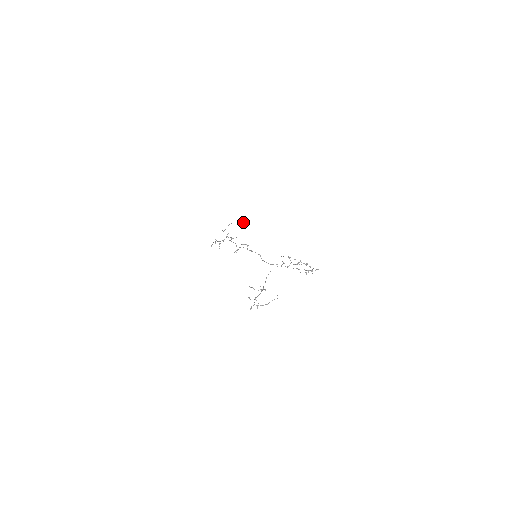
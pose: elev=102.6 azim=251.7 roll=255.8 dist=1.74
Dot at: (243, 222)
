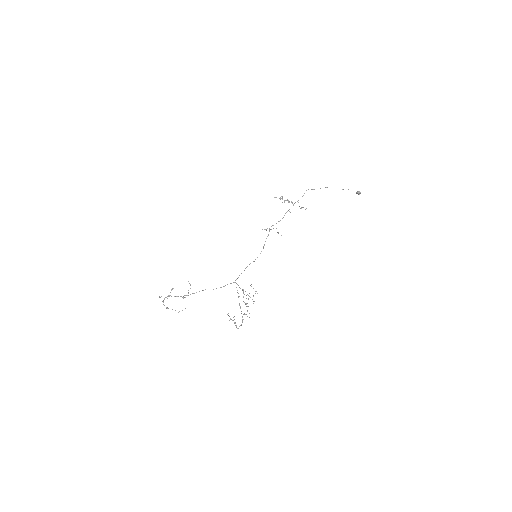
Dot at: (357, 193)
